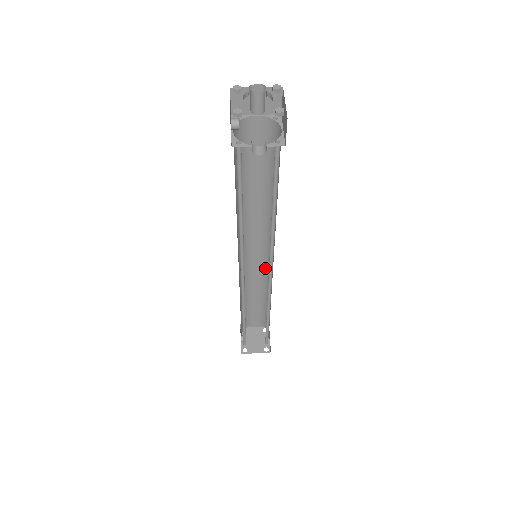
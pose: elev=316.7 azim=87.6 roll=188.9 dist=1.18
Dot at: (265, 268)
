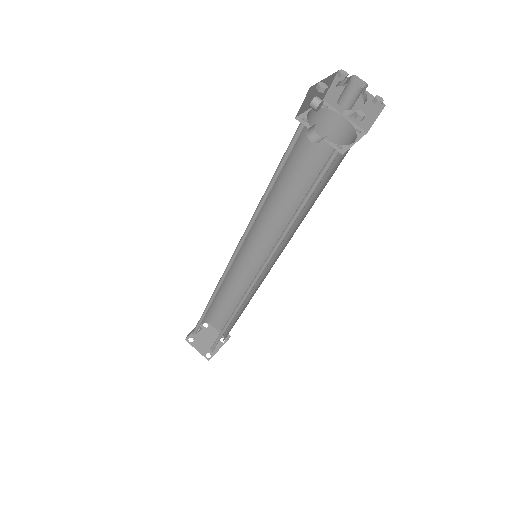
Dot at: (259, 278)
